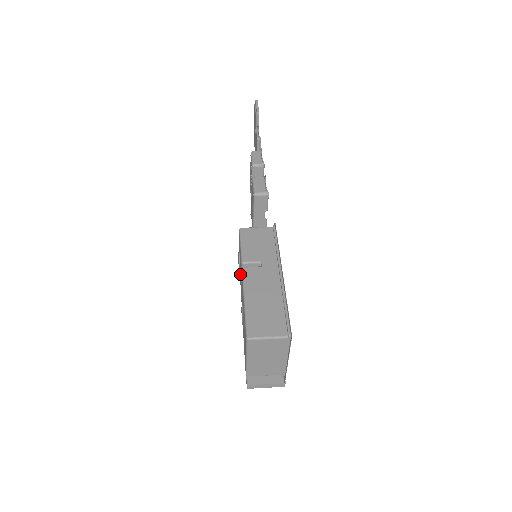
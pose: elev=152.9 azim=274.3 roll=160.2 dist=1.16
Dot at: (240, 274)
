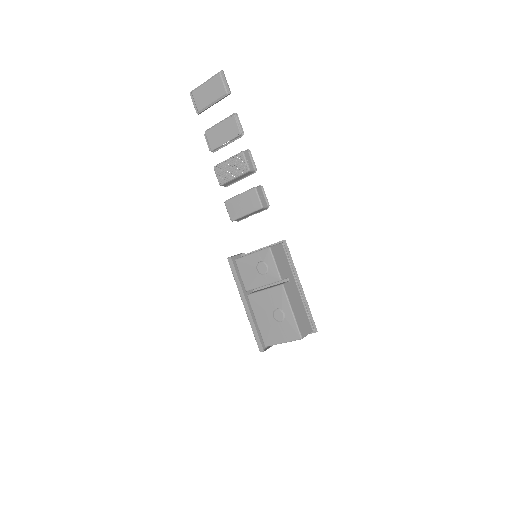
Dot at: (262, 279)
